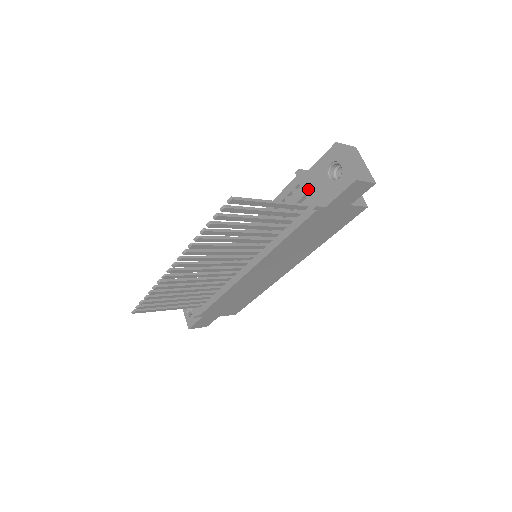
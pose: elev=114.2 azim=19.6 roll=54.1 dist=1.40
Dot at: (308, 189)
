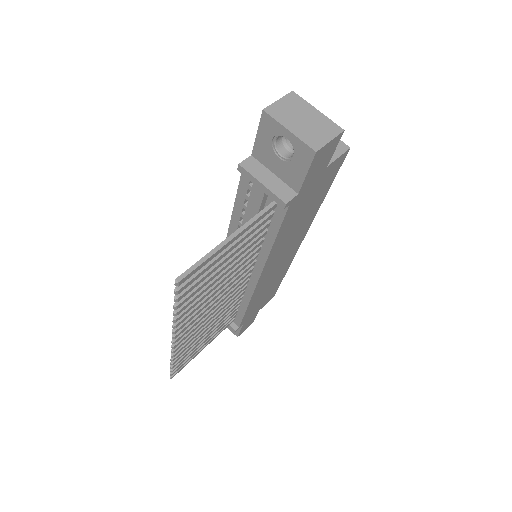
Dot at: (264, 186)
